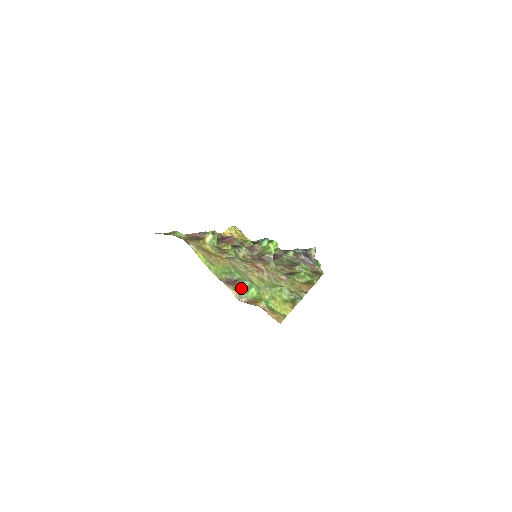
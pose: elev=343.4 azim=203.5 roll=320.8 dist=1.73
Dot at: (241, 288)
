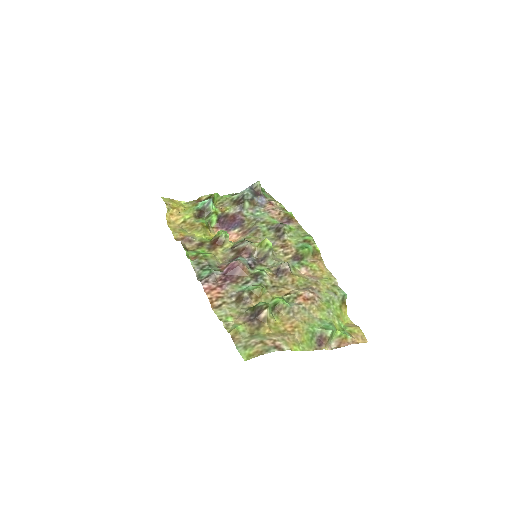
Dot at: (329, 340)
